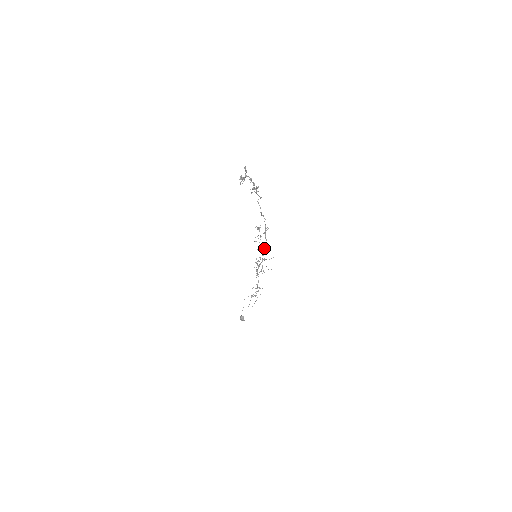
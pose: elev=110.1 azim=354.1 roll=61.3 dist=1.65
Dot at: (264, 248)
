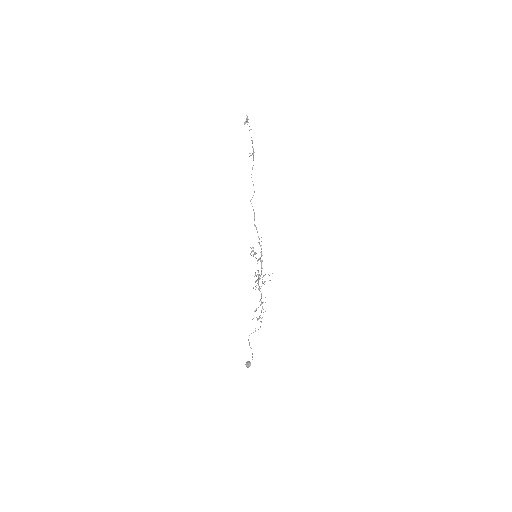
Dot at: (261, 260)
